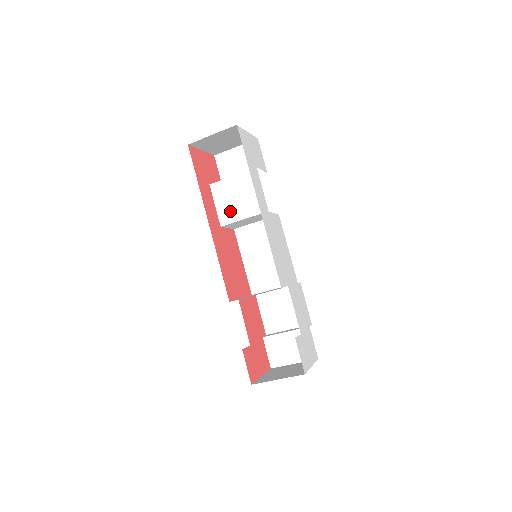
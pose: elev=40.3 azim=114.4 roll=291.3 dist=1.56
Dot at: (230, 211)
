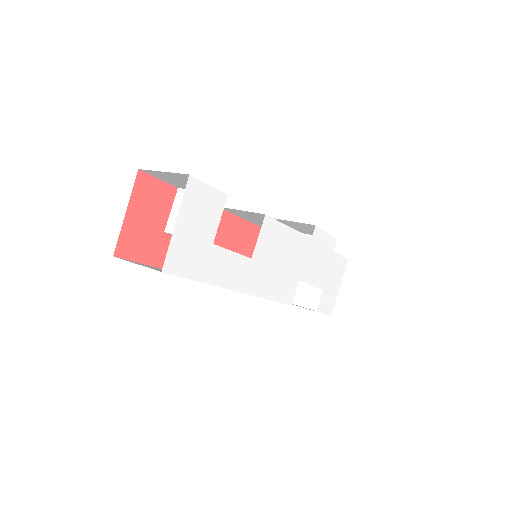
Dot at: occluded
